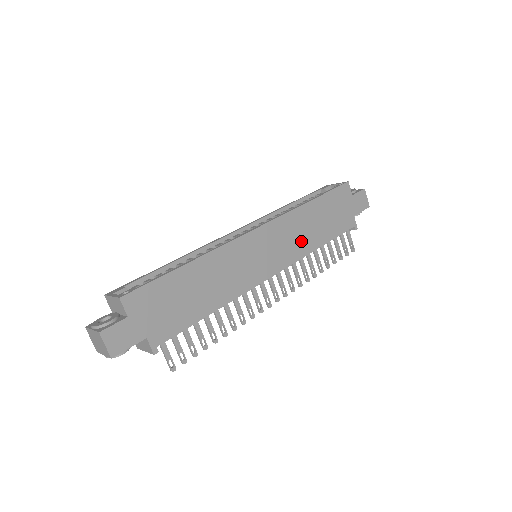
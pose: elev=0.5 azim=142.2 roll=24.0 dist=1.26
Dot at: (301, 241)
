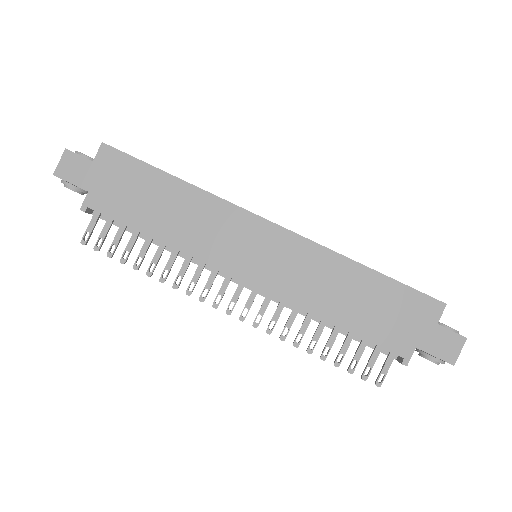
Dot at: (311, 289)
